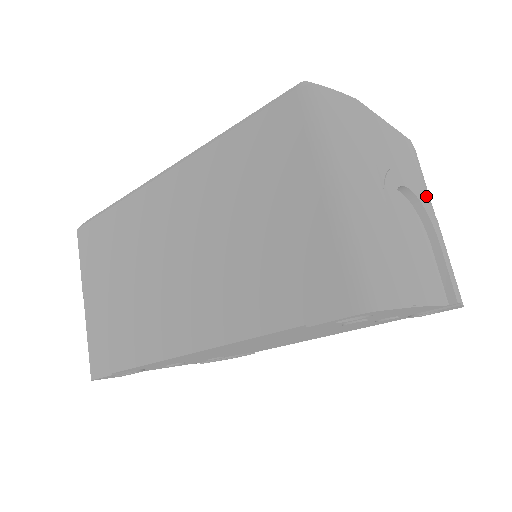
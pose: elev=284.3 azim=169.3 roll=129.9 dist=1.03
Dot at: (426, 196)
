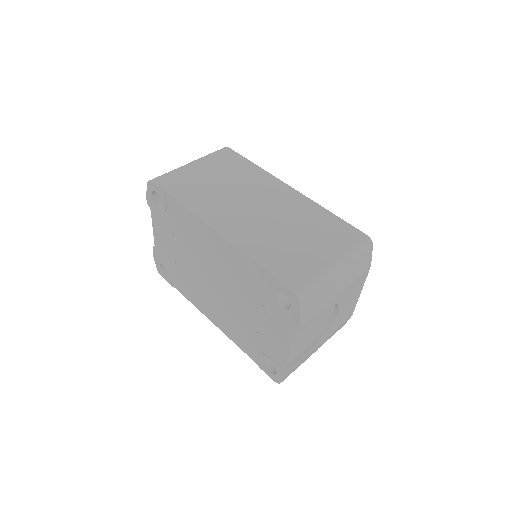
Dot at: (331, 333)
